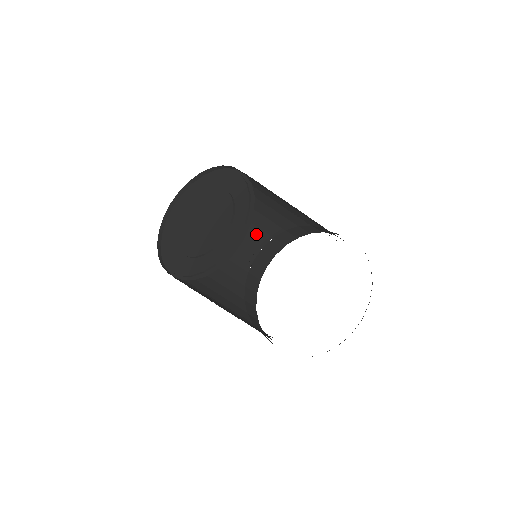
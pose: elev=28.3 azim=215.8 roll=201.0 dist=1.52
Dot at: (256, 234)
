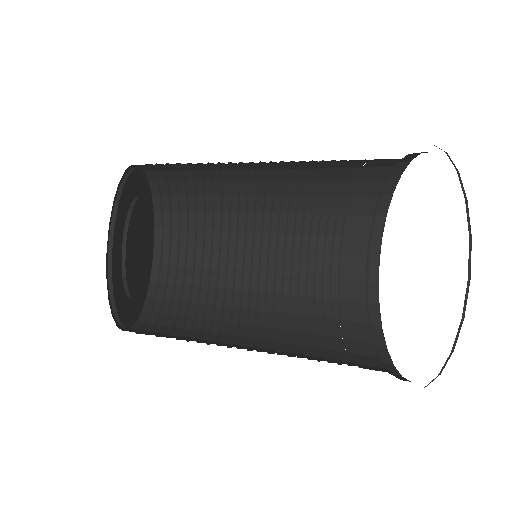
Dot at: (308, 339)
